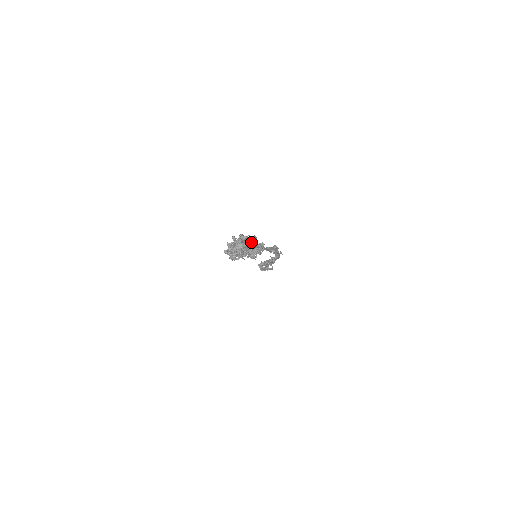
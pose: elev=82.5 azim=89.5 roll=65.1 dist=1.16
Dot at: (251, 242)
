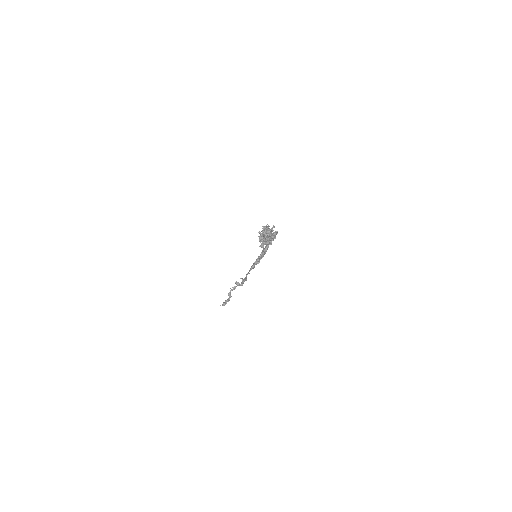
Dot at: (269, 229)
